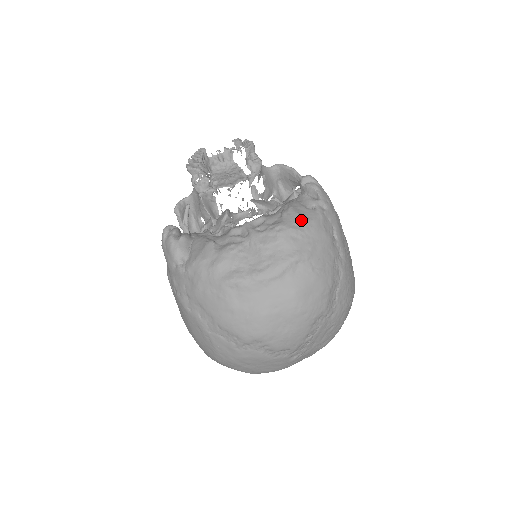
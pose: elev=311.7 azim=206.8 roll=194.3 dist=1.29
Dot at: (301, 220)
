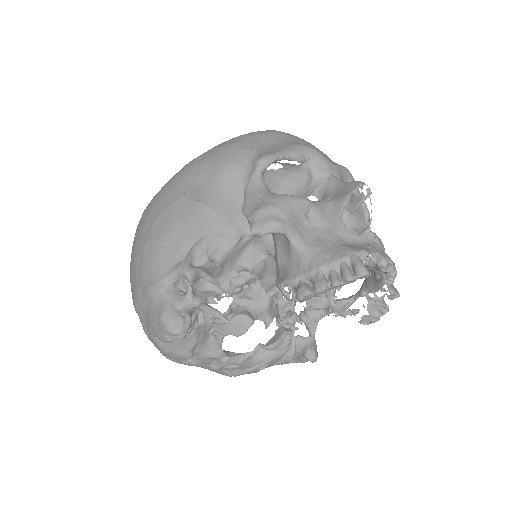
Dot at: occluded
